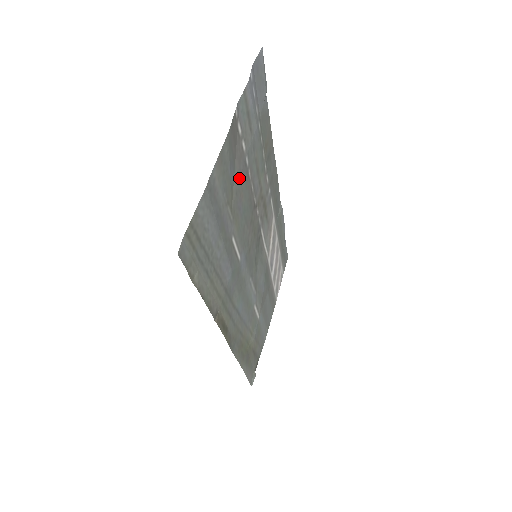
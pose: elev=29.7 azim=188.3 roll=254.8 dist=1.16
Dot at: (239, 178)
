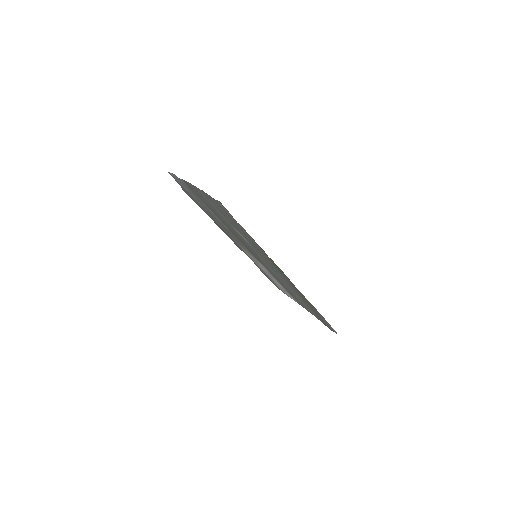
Dot at: (209, 207)
